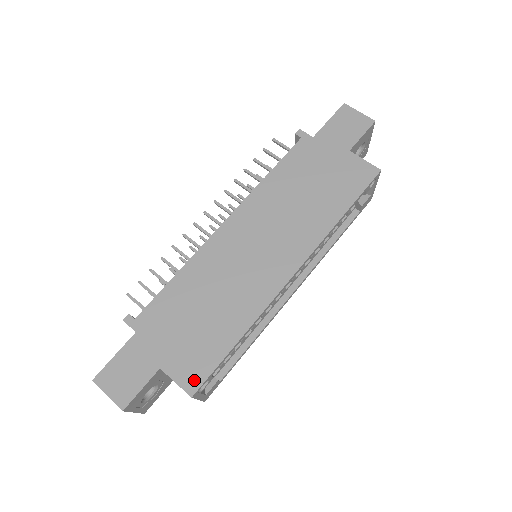
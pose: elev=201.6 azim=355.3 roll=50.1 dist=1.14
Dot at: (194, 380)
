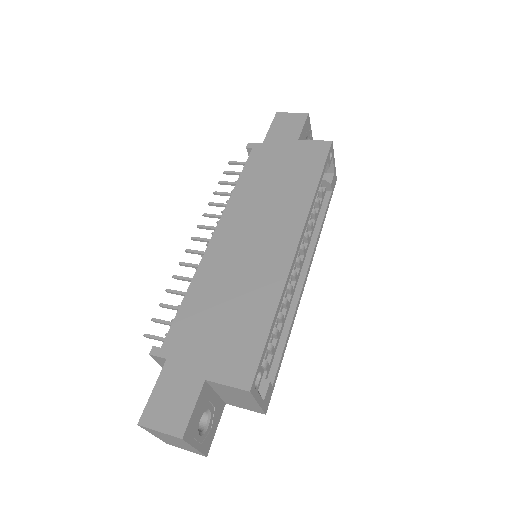
Dot at: (245, 374)
